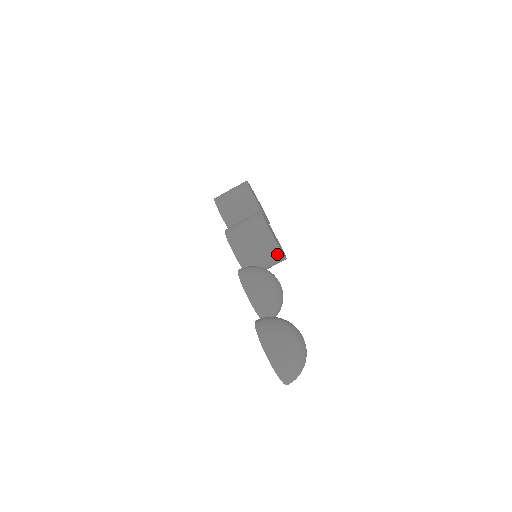
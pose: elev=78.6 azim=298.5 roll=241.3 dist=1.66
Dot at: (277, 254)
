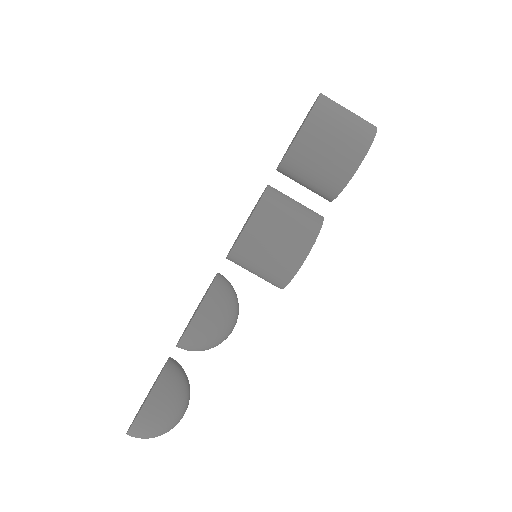
Dot at: occluded
